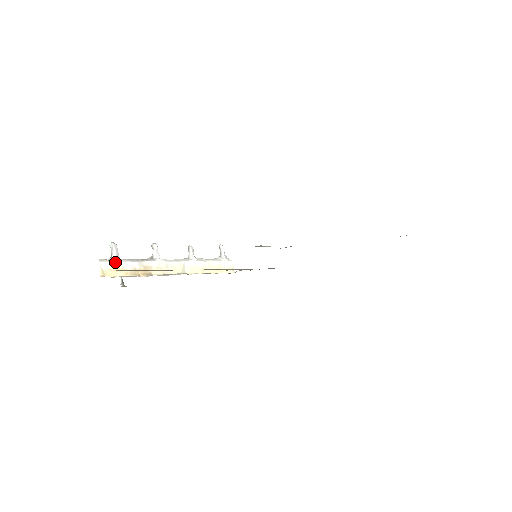
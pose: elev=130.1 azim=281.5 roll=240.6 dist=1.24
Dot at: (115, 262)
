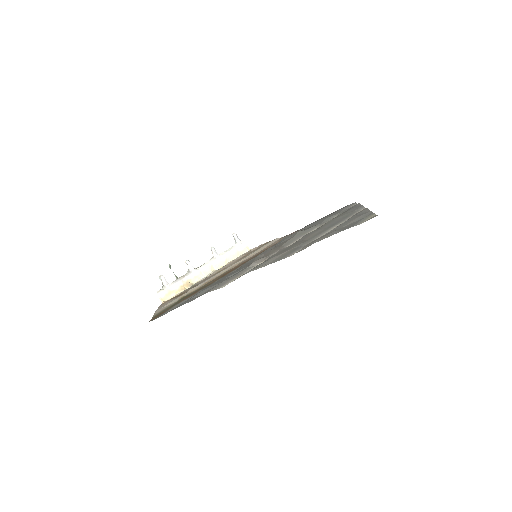
Dot at: (167, 289)
